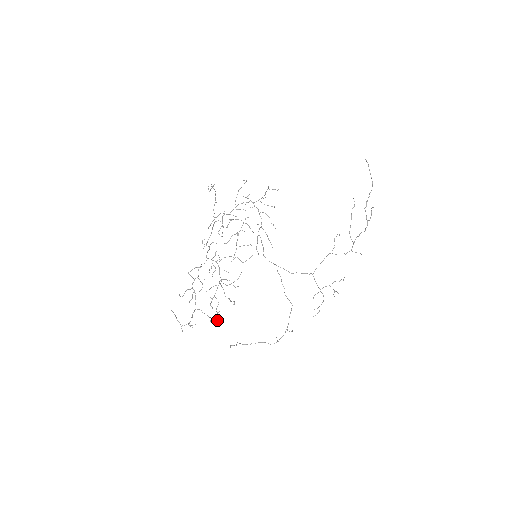
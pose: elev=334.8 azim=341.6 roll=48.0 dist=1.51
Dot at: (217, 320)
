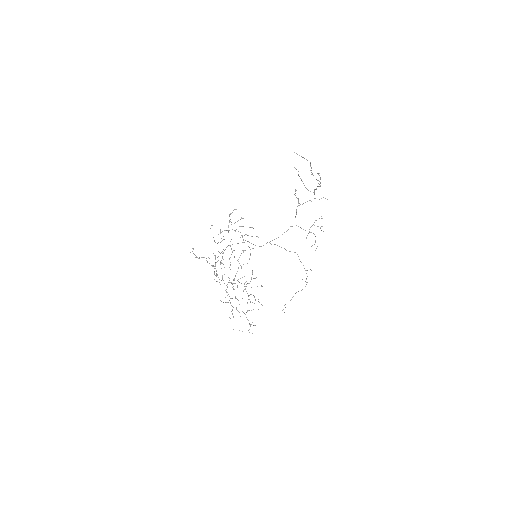
Dot at: occluded
